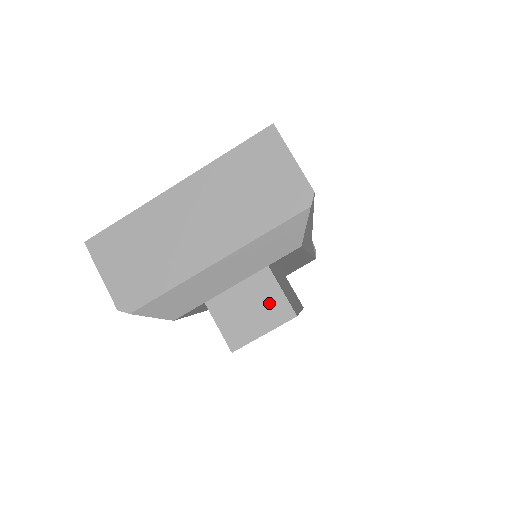
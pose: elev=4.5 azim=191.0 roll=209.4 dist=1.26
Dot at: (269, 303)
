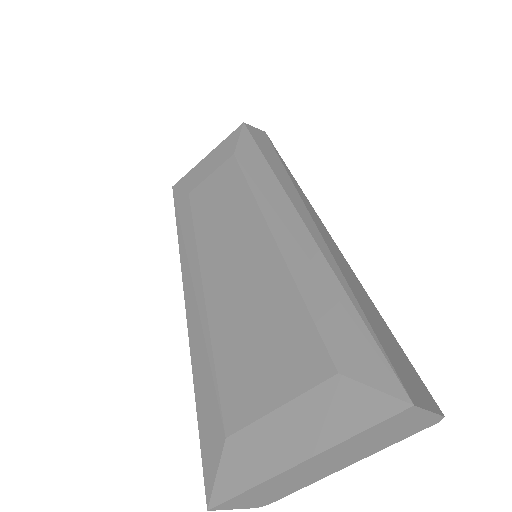
Dot at: occluded
